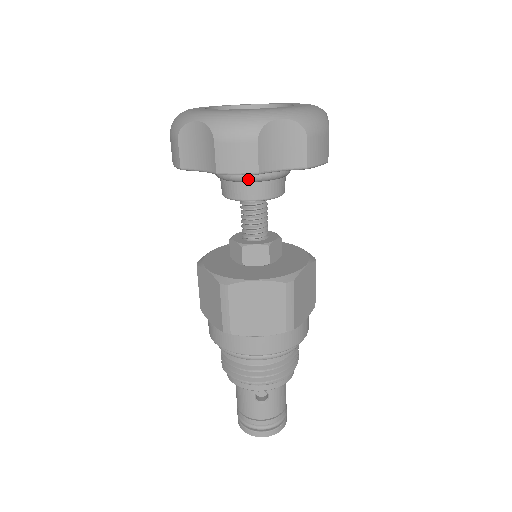
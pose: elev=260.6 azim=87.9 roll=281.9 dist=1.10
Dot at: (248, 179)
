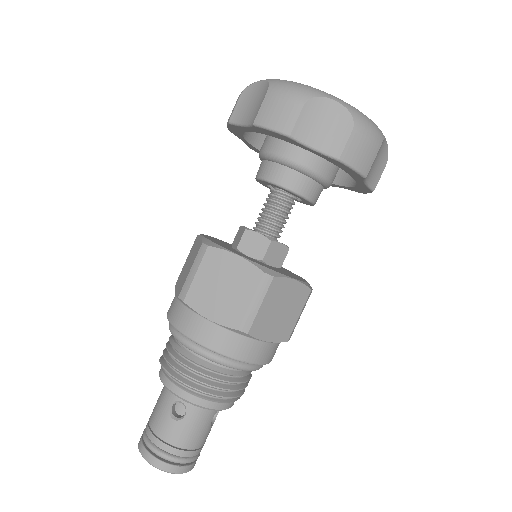
Dot at: (283, 159)
